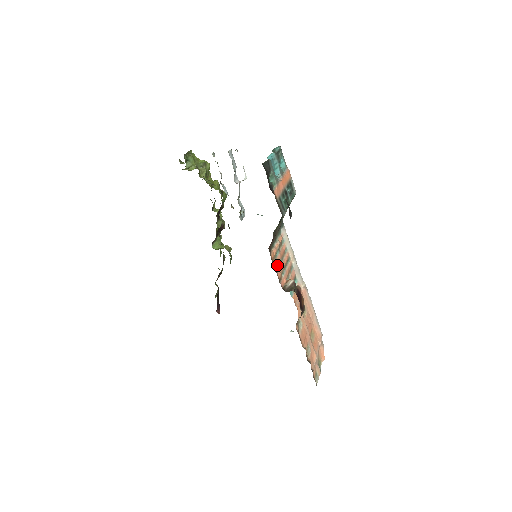
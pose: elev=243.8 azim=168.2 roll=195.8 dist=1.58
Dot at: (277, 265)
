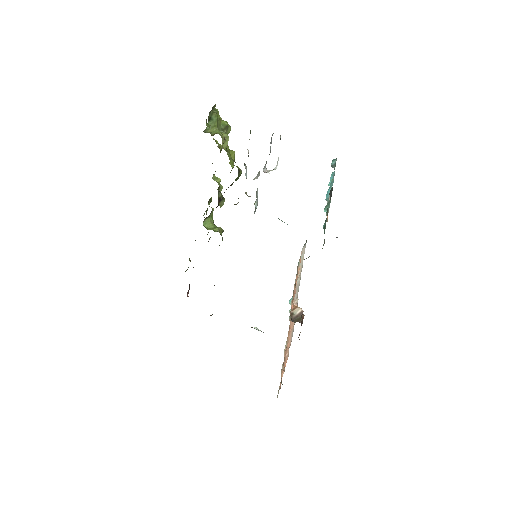
Dot at: occluded
